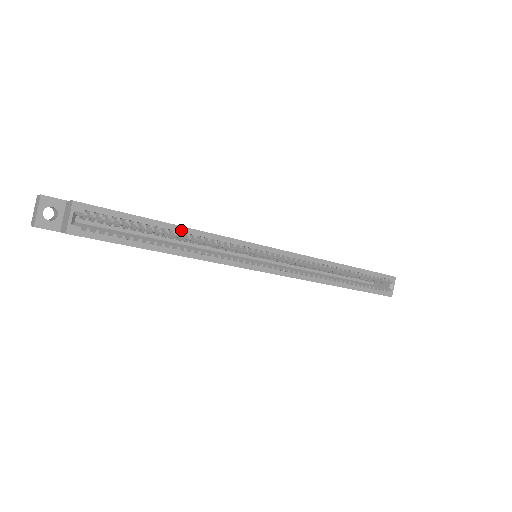
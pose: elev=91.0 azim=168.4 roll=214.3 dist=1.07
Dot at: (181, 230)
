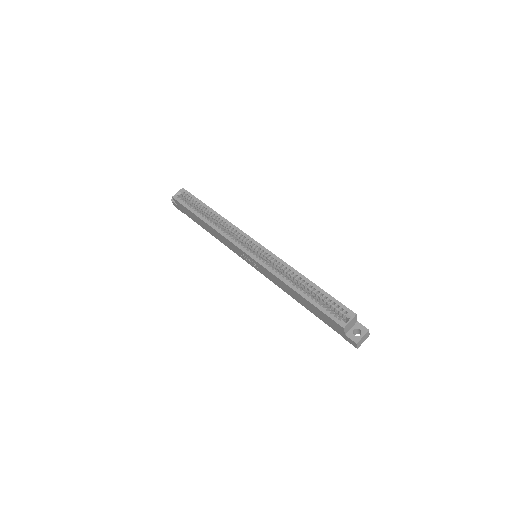
Dot at: (214, 212)
